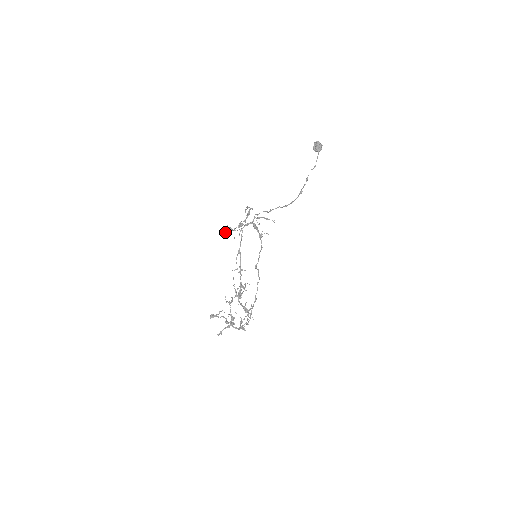
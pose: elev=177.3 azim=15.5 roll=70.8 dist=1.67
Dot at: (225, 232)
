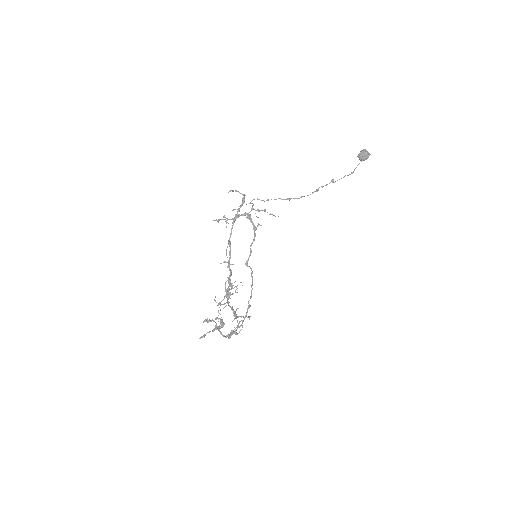
Dot at: (218, 221)
